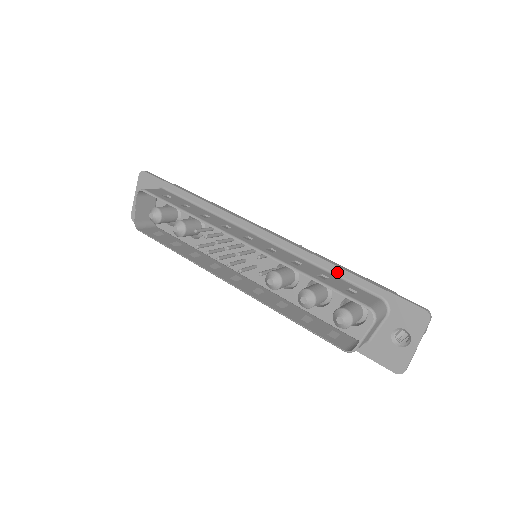
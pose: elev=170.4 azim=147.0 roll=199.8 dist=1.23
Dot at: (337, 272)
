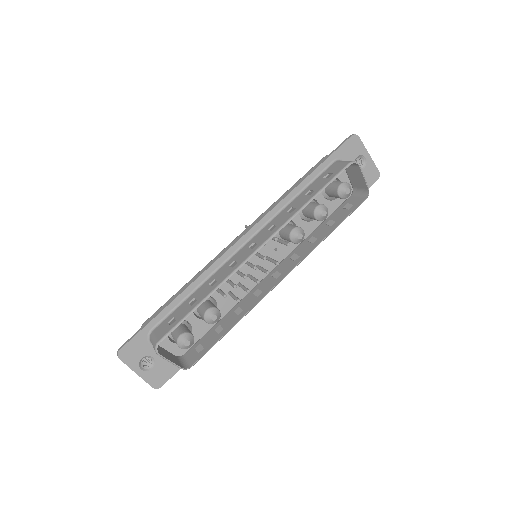
Dot at: (304, 186)
